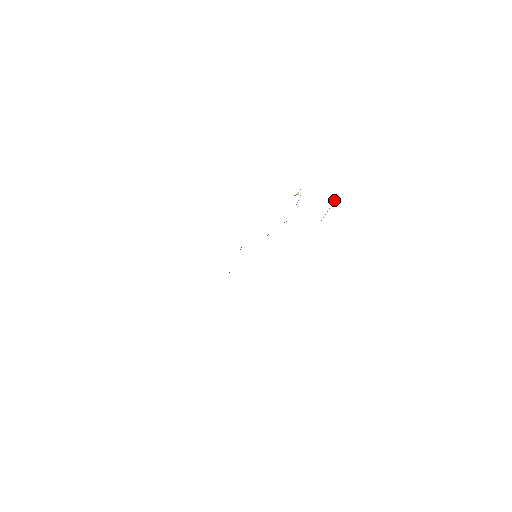
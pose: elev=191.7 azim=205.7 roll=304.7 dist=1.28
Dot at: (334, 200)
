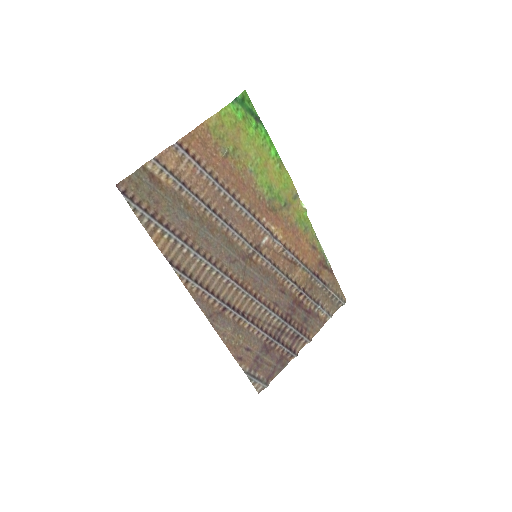
Dot at: (226, 150)
